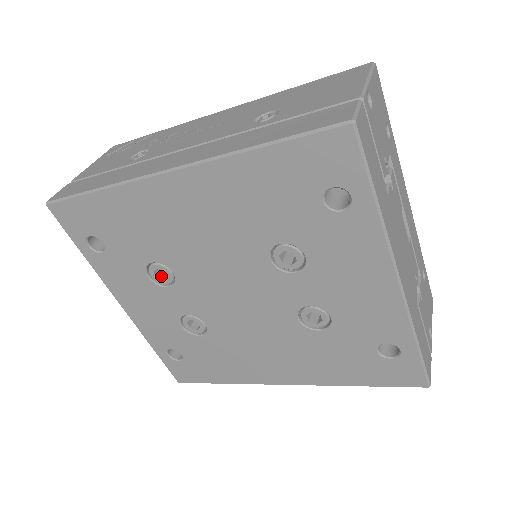
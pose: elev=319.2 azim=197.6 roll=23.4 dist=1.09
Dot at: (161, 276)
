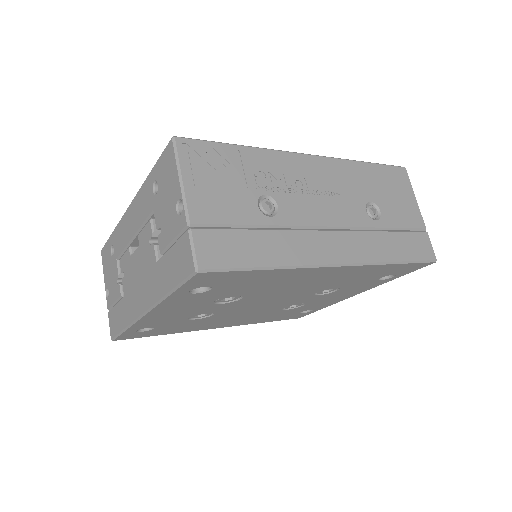
Dot at: occluded
